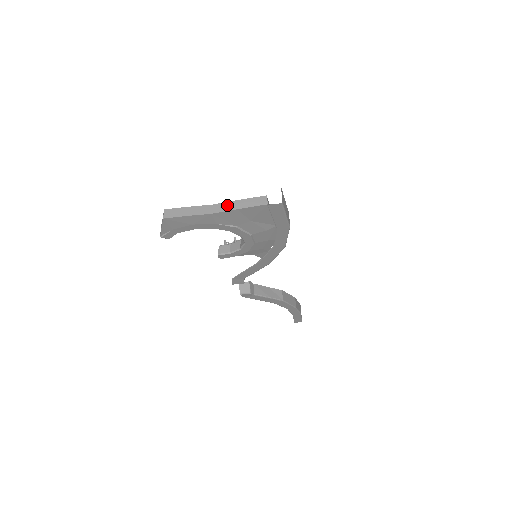
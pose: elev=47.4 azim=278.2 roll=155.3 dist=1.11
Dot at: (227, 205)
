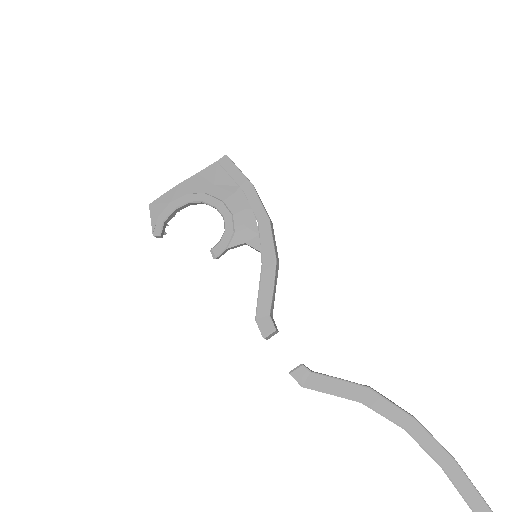
Dot at: (193, 180)
